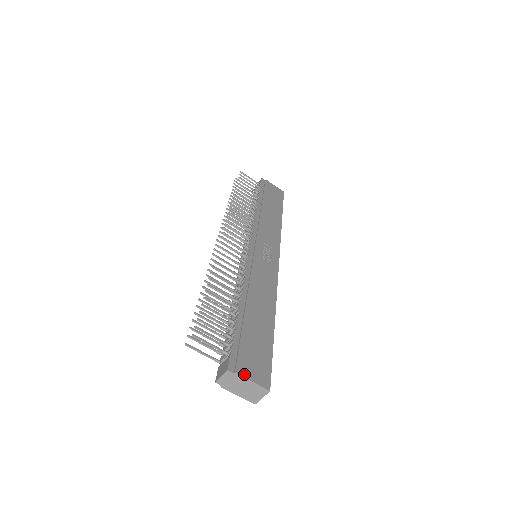
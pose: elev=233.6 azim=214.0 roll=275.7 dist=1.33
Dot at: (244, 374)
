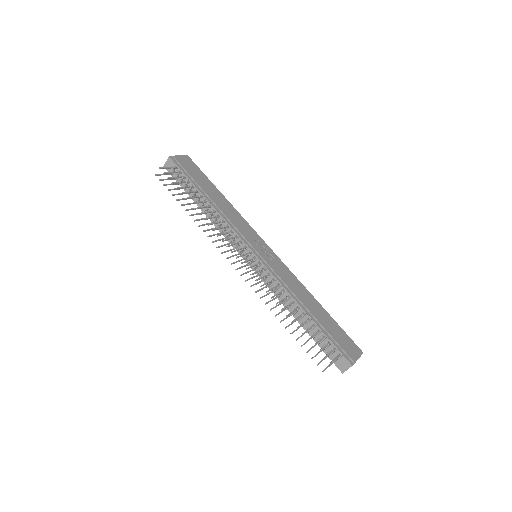
Dot at: (355, 359)
